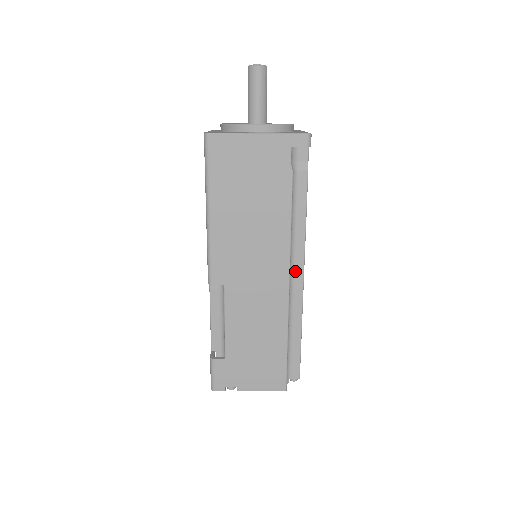
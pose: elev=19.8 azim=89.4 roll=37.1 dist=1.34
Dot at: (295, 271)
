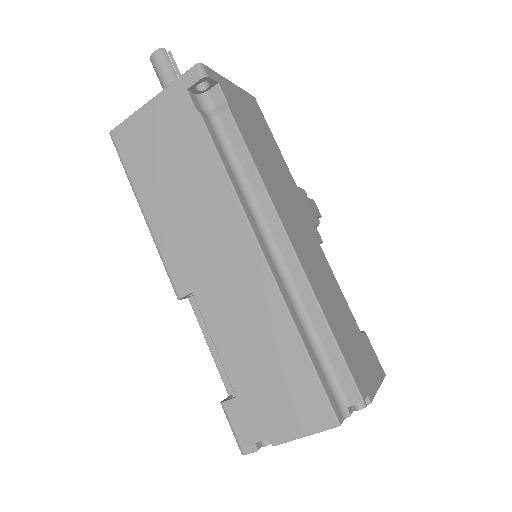
Dot at: (275, 238)
